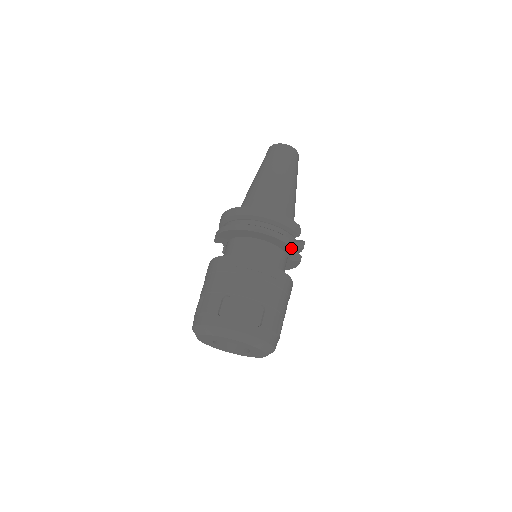
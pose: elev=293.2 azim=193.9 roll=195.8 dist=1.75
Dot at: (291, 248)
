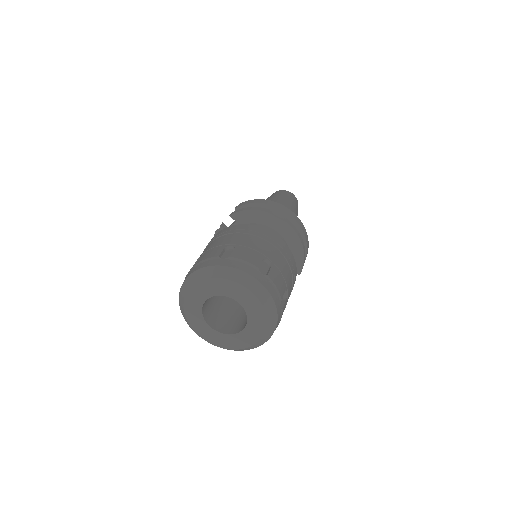
Dot at: (299, 269)
